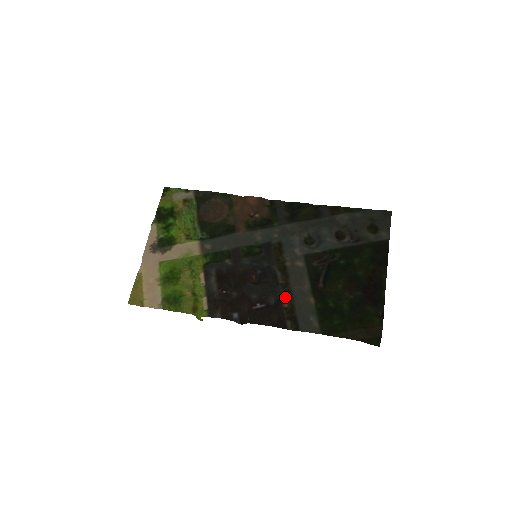
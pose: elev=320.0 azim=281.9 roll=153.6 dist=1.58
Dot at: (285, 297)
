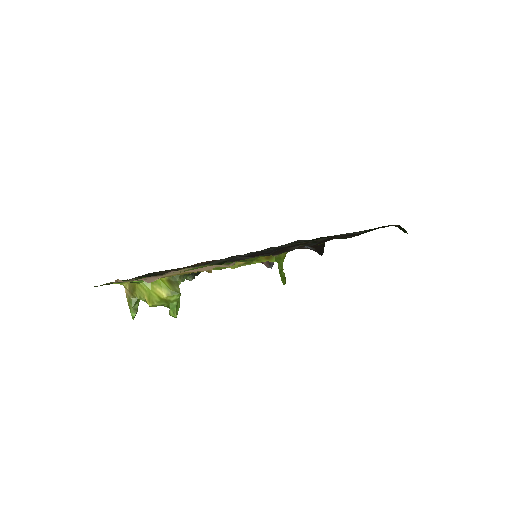
Dot at: occluded
